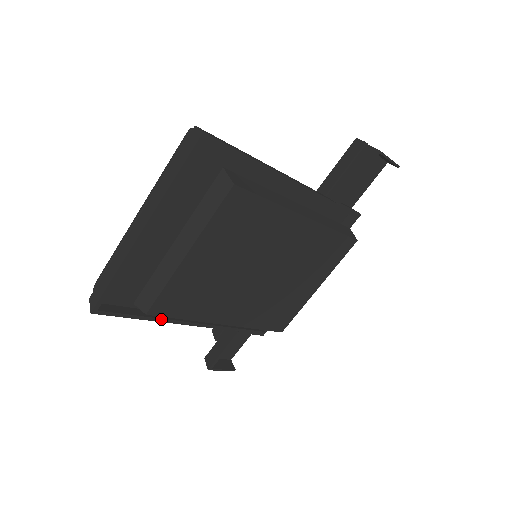
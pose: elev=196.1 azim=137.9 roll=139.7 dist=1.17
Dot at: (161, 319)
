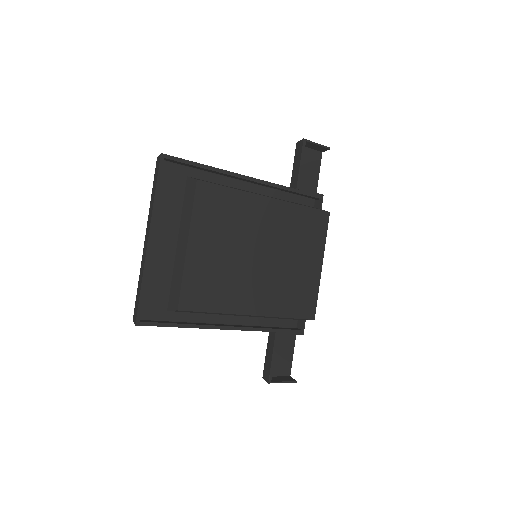
Dot at: (197, 325)
